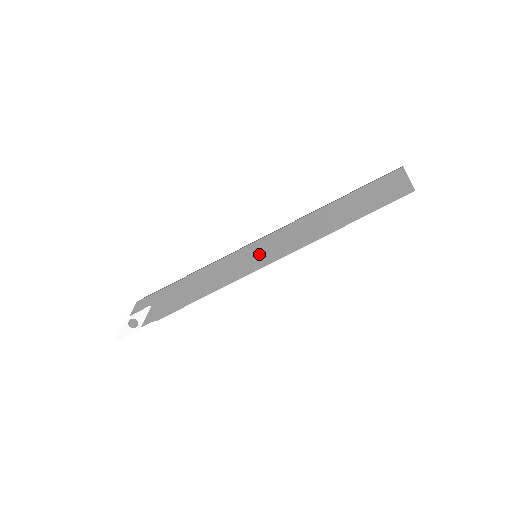
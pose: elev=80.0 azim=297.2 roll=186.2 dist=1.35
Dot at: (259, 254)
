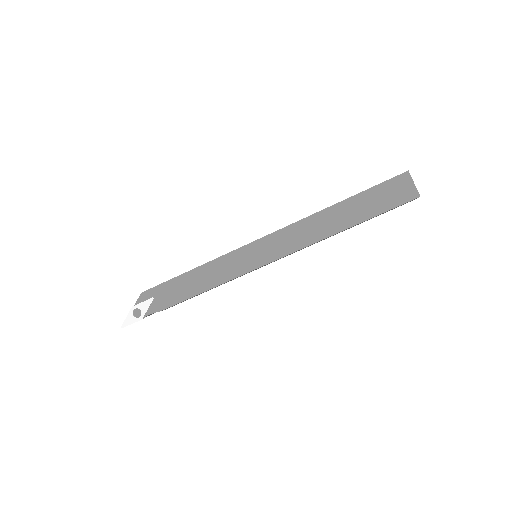
Dot at: (257, 254)
